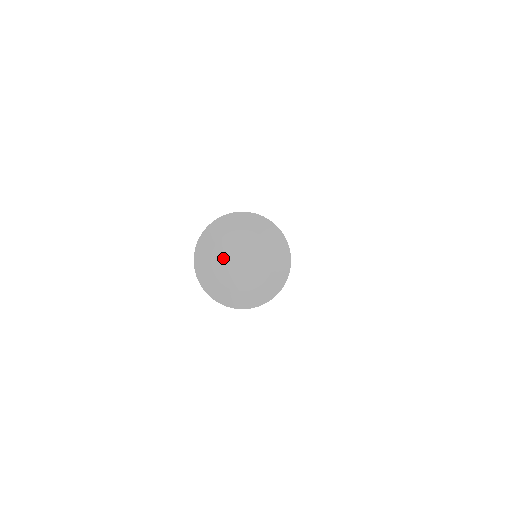
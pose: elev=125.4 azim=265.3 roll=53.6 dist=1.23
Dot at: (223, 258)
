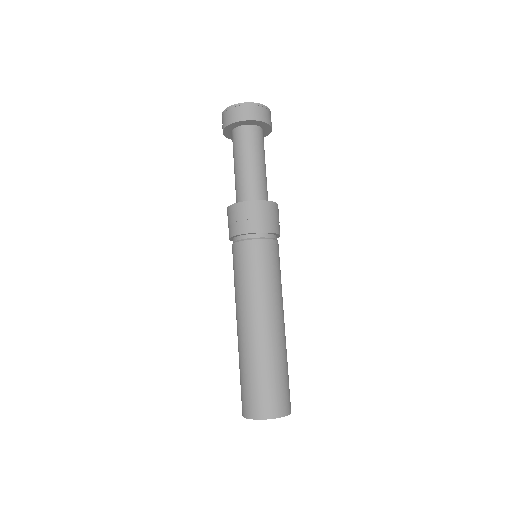
Dot at: occluded
